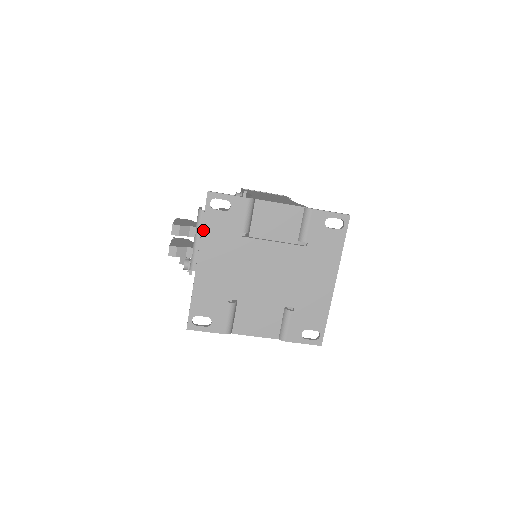
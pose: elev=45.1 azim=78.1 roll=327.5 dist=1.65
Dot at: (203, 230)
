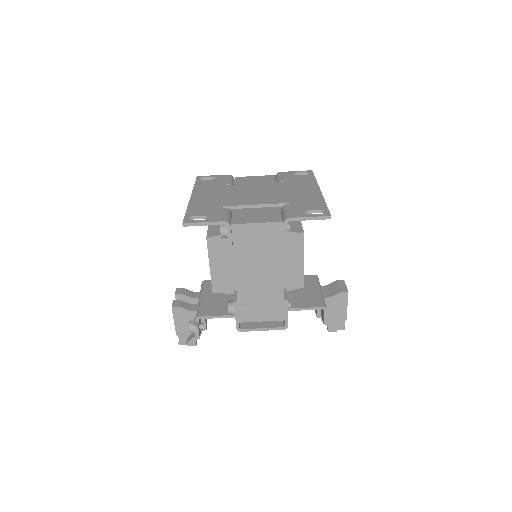
Dot at: (195, 187)
